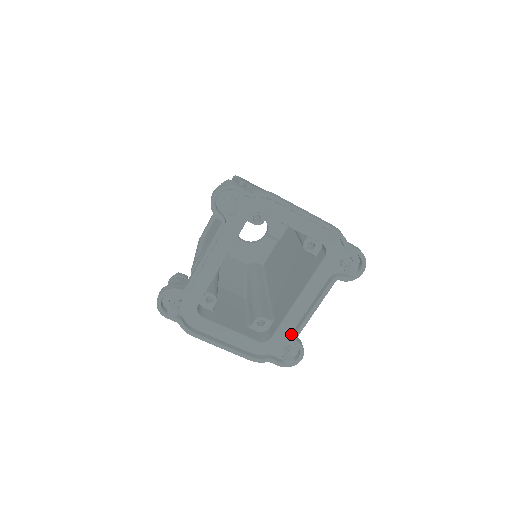
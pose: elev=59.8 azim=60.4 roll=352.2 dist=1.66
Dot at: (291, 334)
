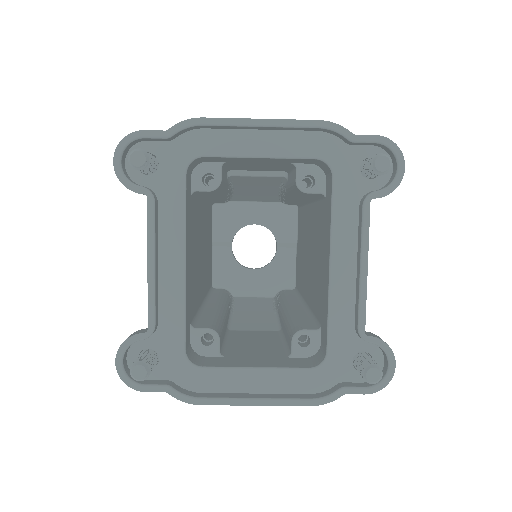
Dot at: (354, 330)
